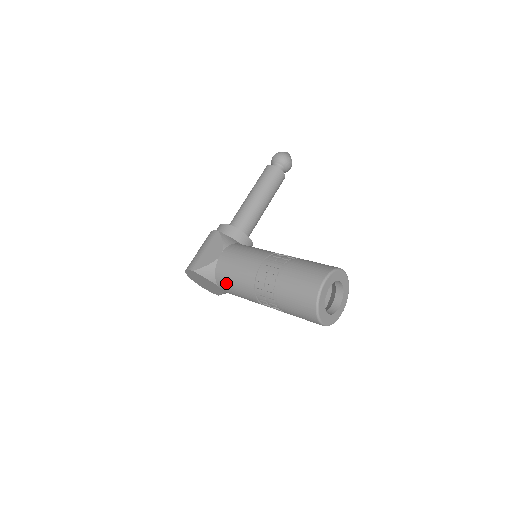
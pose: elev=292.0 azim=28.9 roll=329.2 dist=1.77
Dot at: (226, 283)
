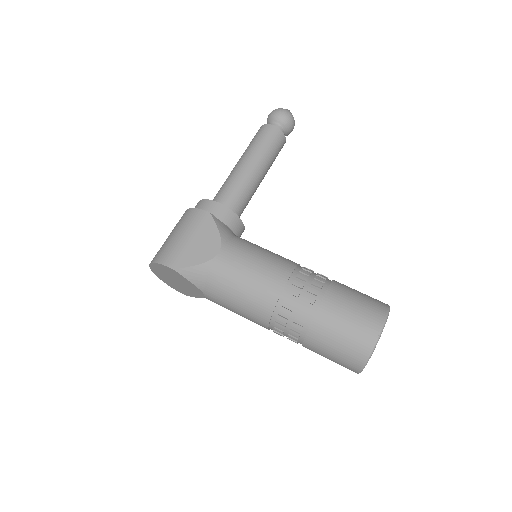
Dot at: (223, 295)
